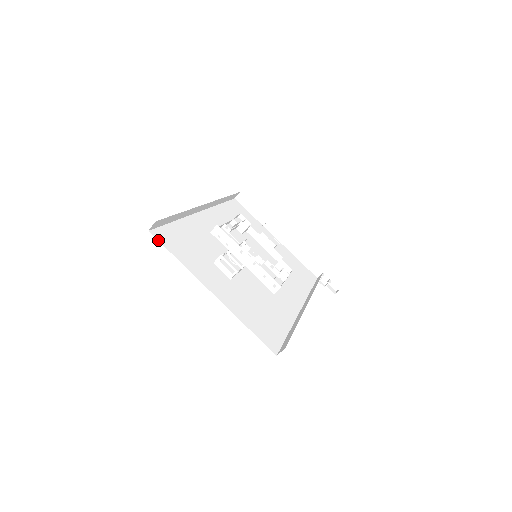
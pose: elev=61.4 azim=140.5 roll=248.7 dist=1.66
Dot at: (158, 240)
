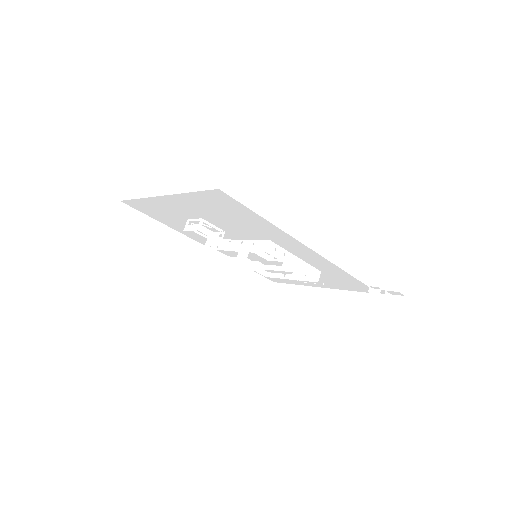
Dot at: occluded
